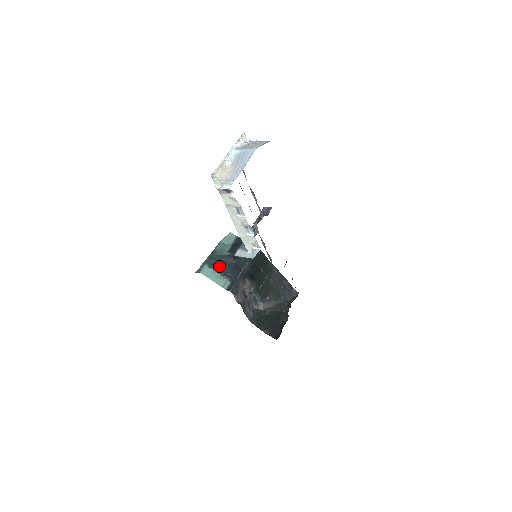
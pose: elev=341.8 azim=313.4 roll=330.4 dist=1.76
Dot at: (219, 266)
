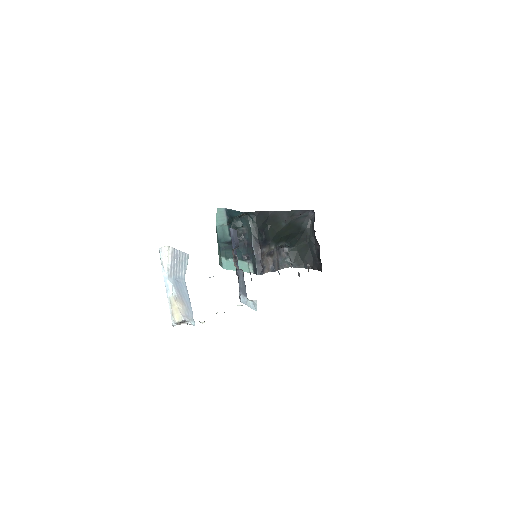
Dot at: occluded
